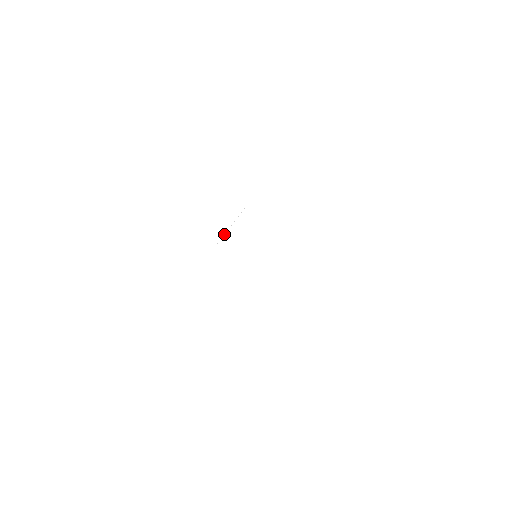
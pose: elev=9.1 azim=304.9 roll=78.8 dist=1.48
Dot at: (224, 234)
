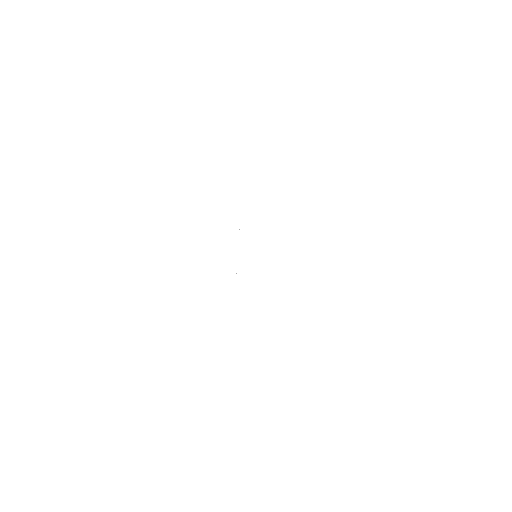
Dot at: (237, 255)
